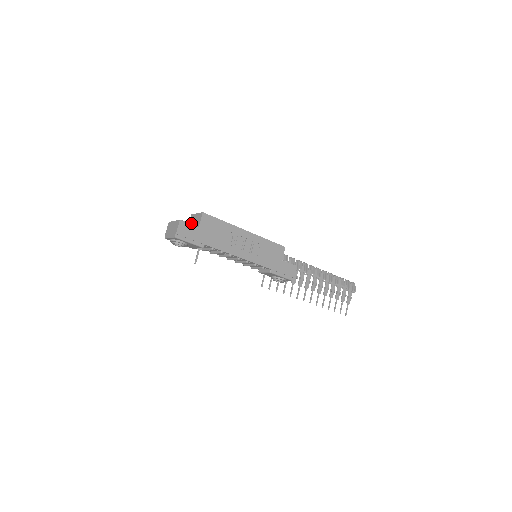
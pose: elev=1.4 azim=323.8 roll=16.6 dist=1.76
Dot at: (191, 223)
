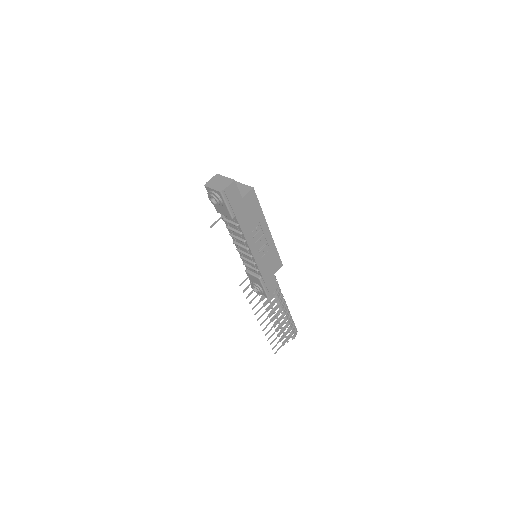
Dot at: occluded
